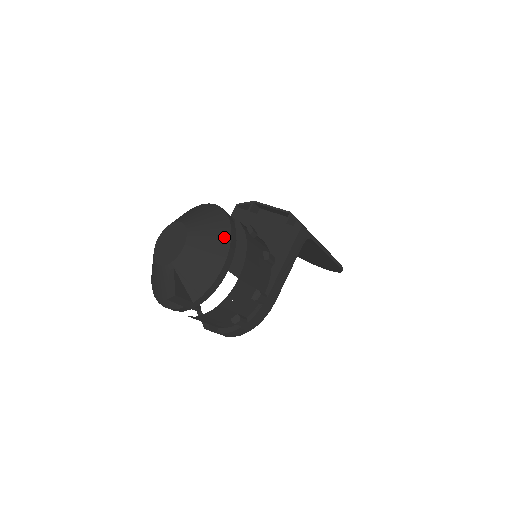
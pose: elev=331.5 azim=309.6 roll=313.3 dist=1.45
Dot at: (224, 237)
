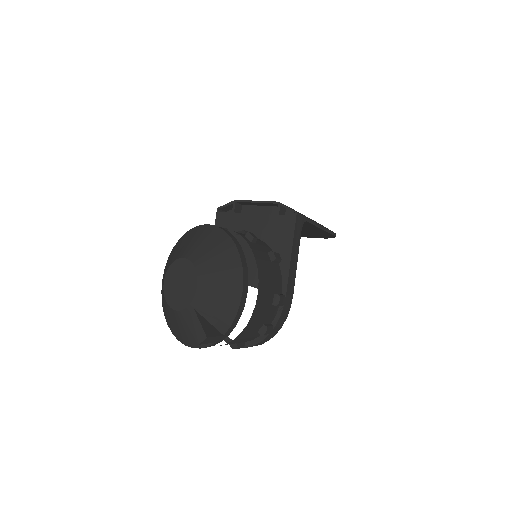
Dot at: (233, 258)
